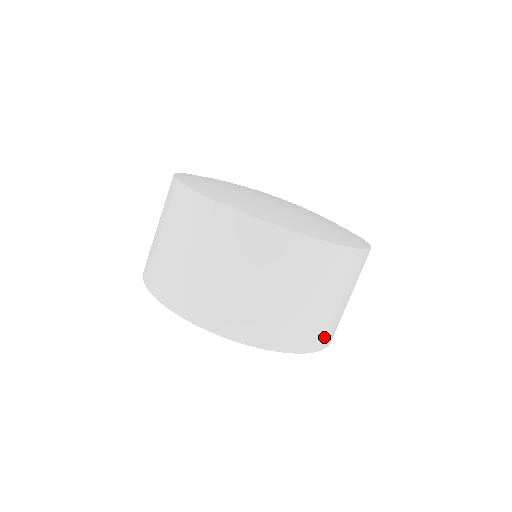
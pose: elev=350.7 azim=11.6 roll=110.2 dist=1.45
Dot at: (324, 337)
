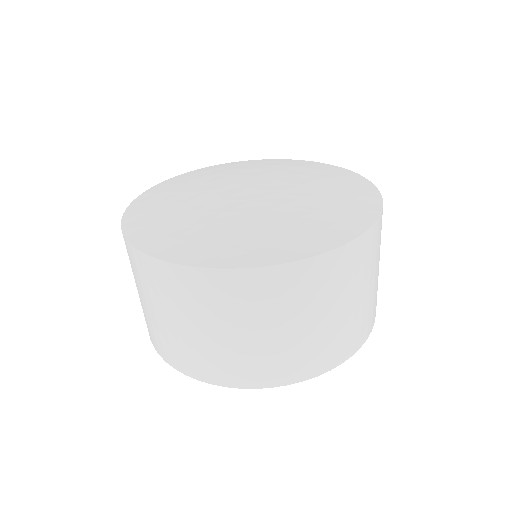
Dot at: (284, 370)
